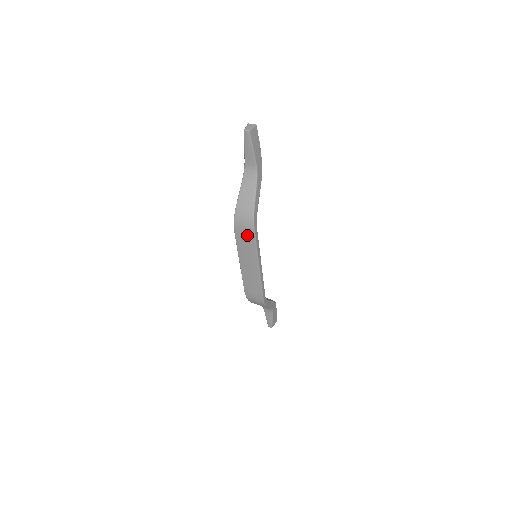
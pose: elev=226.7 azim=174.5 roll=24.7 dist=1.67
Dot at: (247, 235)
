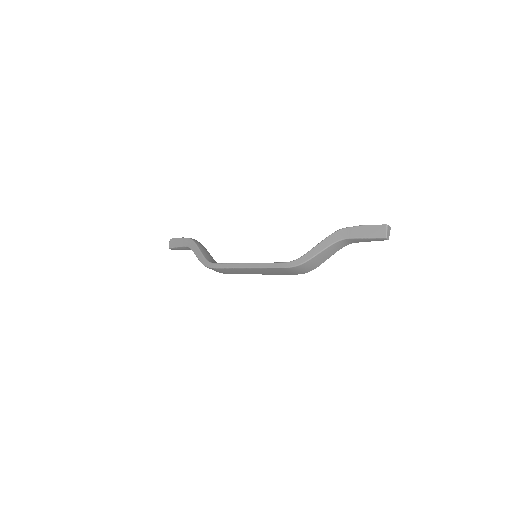
Dot at: (290, 273)
